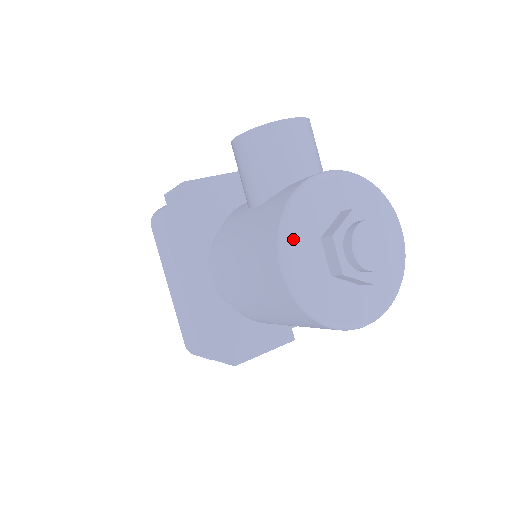
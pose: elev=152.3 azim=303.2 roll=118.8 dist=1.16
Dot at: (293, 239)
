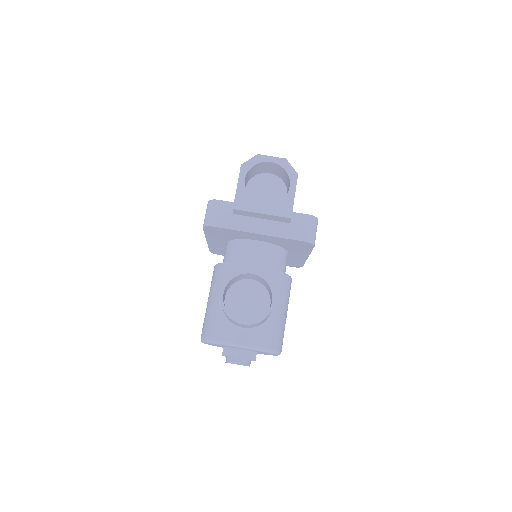
Dot at: (208, 343)
